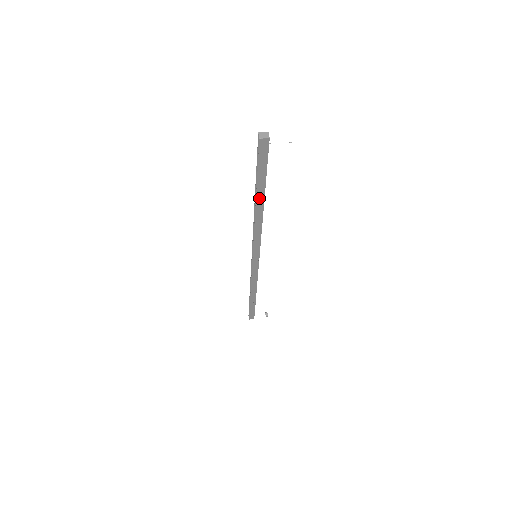
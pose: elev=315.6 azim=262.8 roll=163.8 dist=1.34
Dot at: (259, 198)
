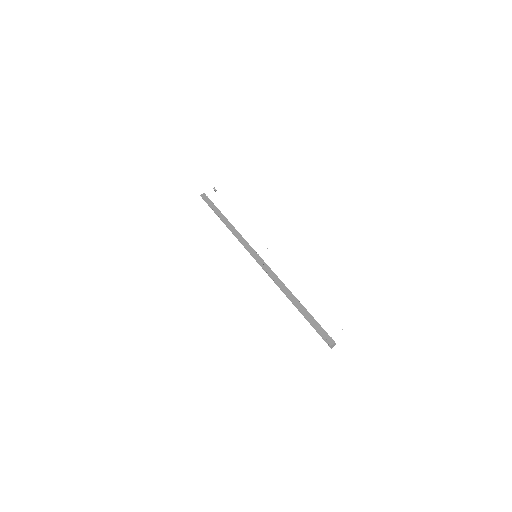
Dot at: occluded
